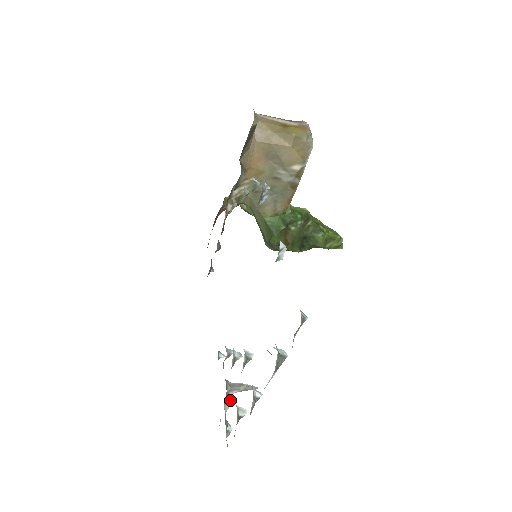
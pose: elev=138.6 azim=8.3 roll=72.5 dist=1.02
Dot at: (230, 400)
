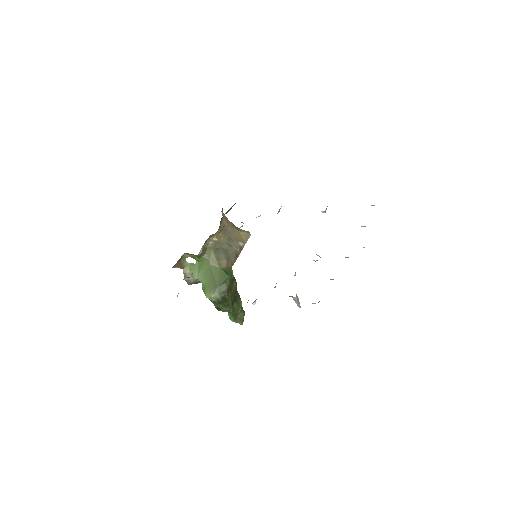
Dot at: occluded
